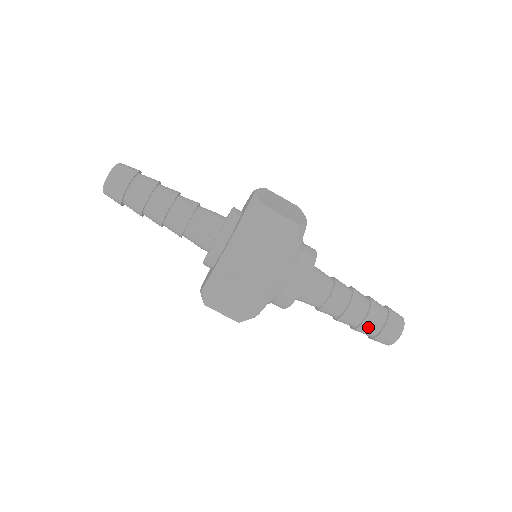
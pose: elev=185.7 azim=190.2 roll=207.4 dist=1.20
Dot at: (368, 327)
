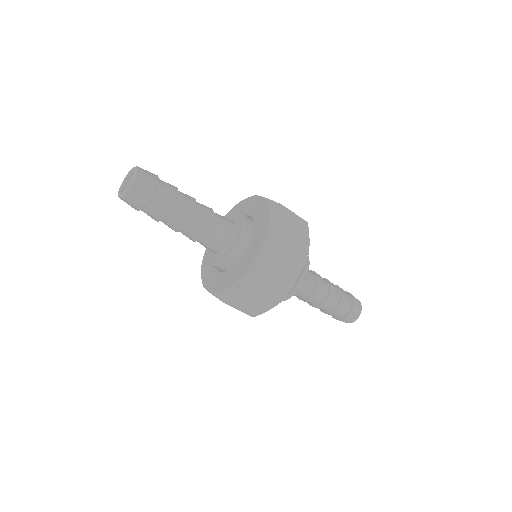
Dot at: (342, 308)
